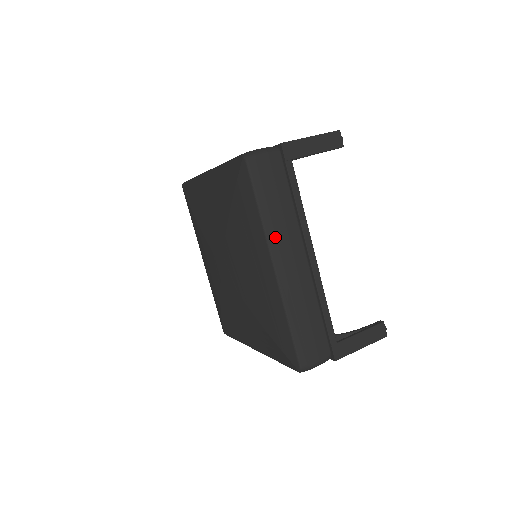
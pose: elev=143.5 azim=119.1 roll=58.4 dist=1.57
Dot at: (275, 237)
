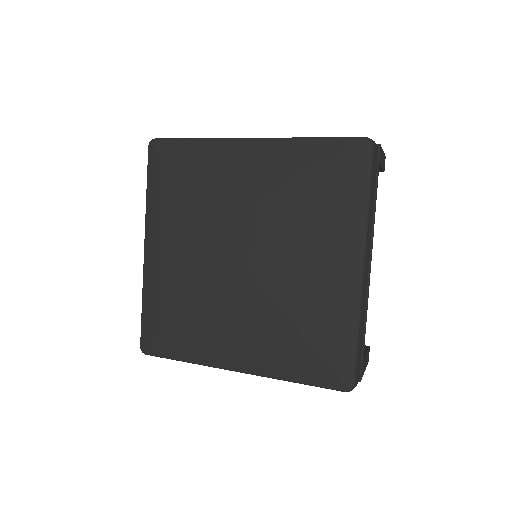
Dot at: (369, 236)
